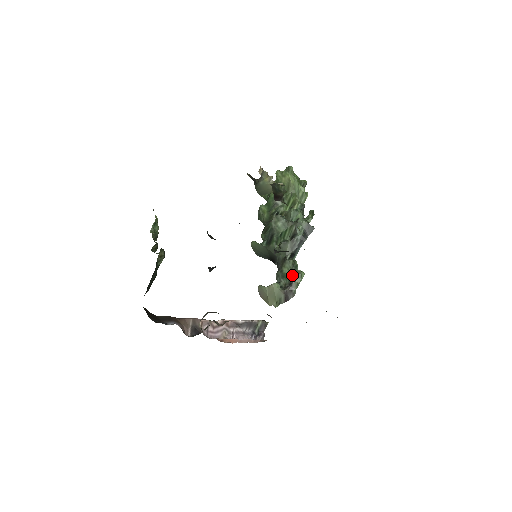
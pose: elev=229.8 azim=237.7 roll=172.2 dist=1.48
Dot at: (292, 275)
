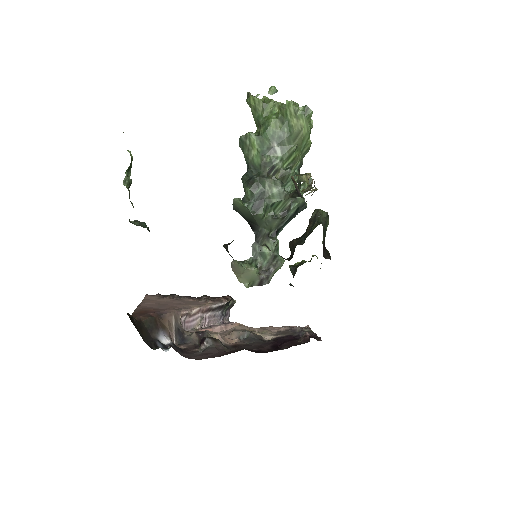
Dot at: (273, 262)
